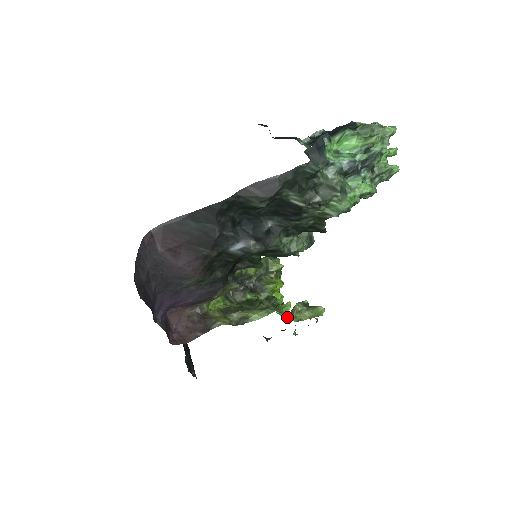
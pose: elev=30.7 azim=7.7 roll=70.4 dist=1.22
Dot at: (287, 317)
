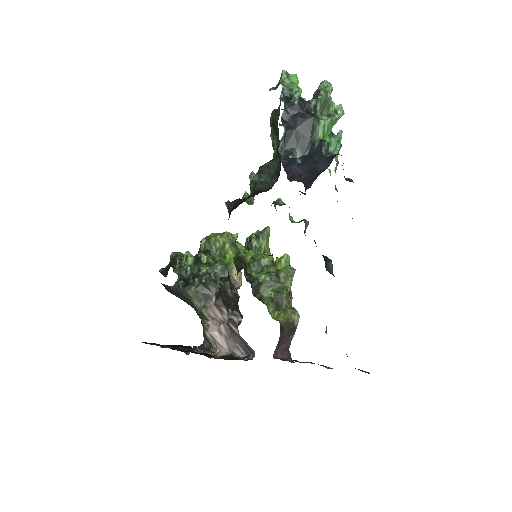
Dot at: occluded
